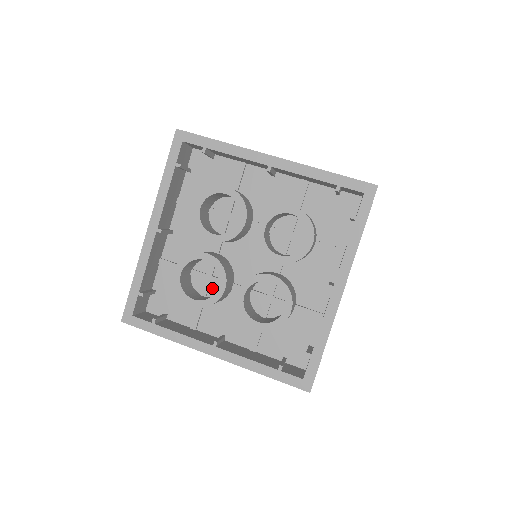
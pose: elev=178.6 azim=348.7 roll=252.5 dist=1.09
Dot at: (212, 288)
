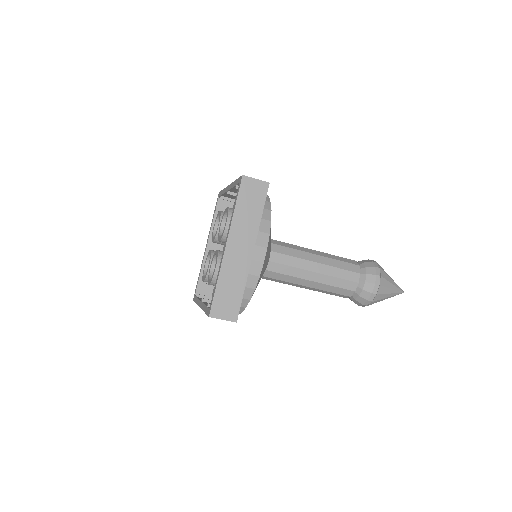
Dot at: occluded
